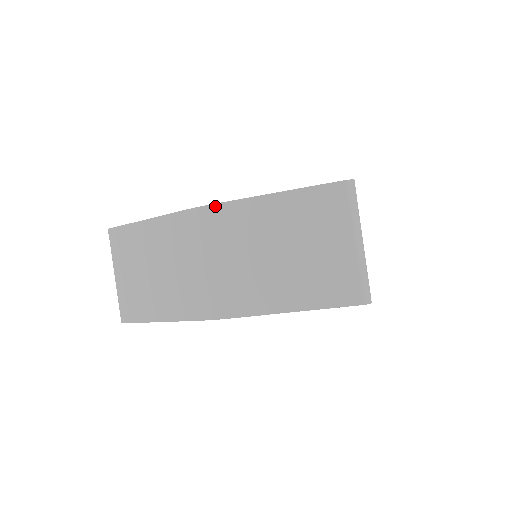
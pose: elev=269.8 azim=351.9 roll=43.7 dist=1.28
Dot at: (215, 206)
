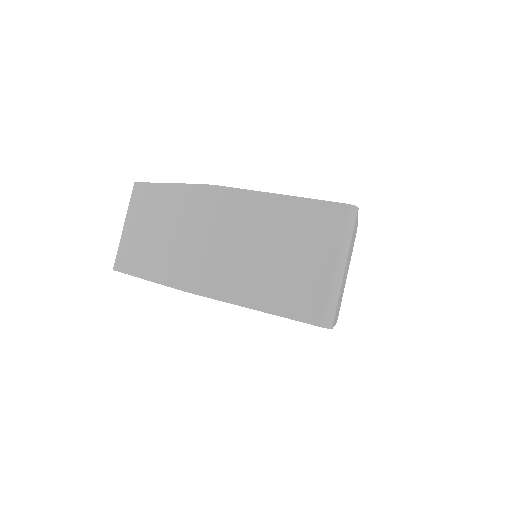
Dot at: (225, 189)
